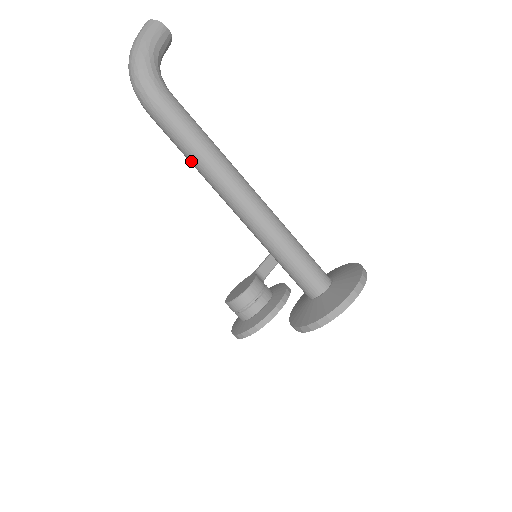
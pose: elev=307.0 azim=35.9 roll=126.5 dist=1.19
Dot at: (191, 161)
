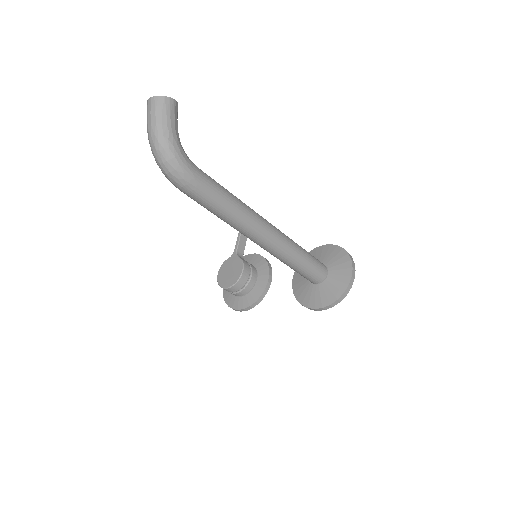
Dot at: (223, 219)
